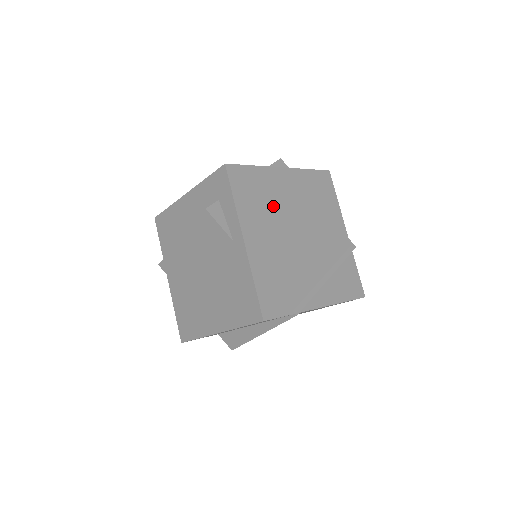
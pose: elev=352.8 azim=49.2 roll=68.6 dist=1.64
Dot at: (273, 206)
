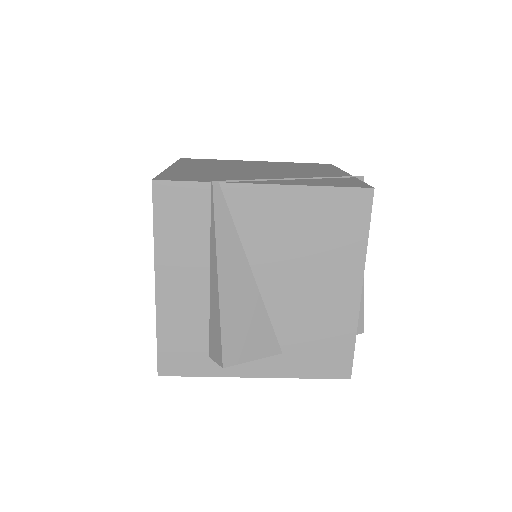
Dot at: occluded
